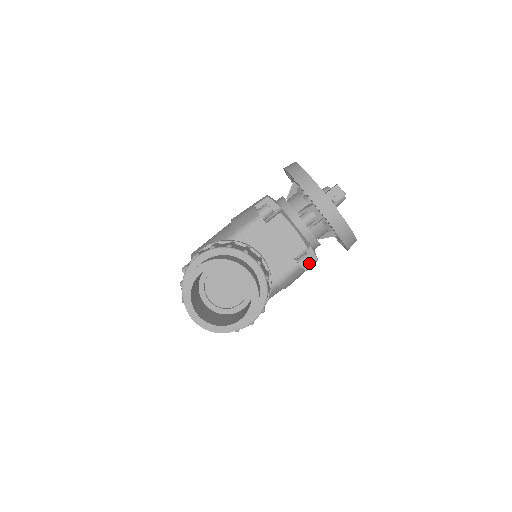
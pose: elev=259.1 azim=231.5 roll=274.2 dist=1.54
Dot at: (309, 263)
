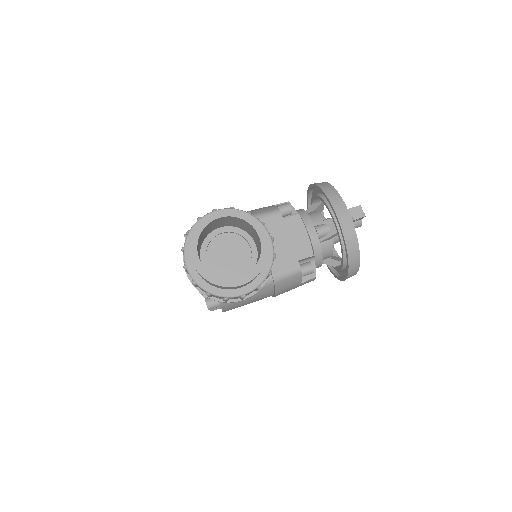
Dot at: (310, 272)
